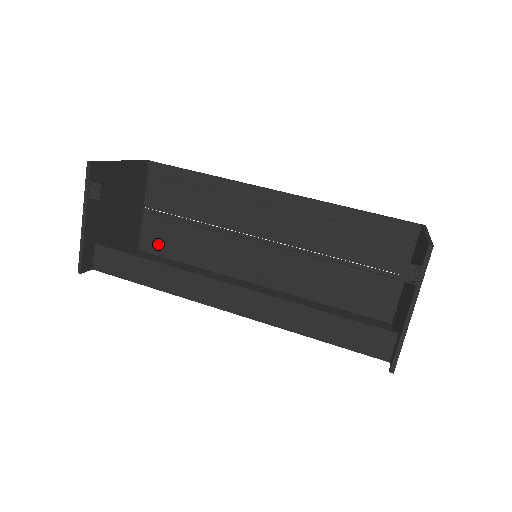
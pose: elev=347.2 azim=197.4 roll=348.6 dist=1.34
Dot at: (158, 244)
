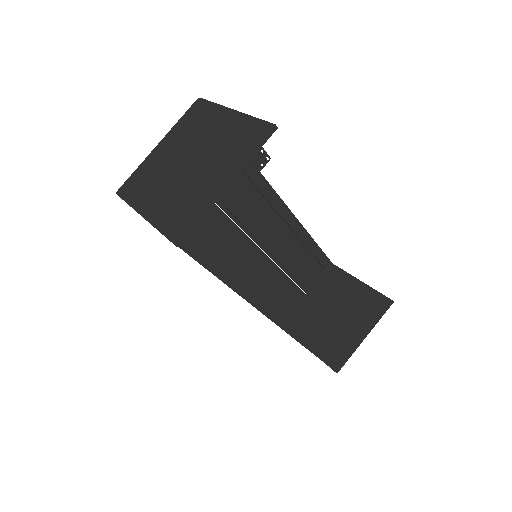
Dot at: occluded
